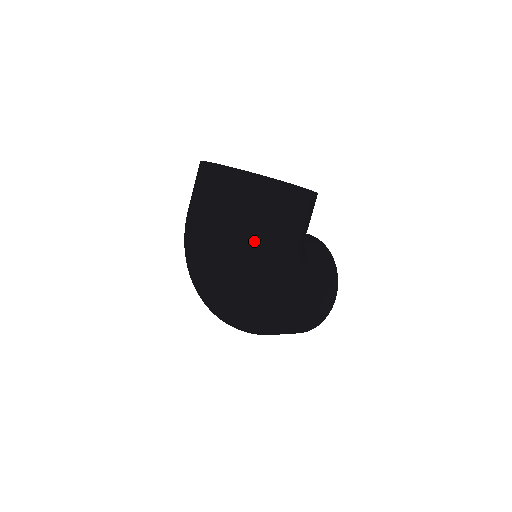
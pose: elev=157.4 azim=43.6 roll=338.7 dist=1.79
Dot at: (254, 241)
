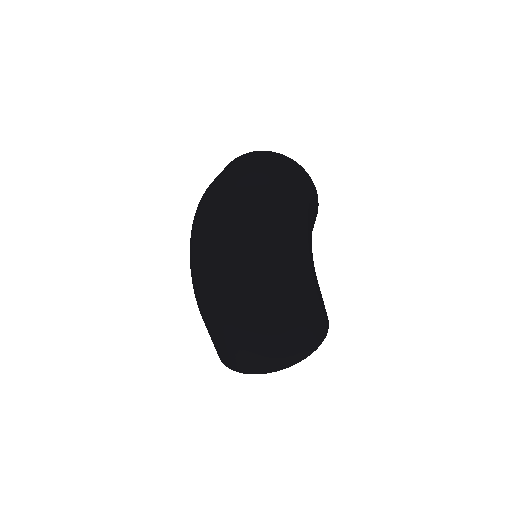
Dot at: (290, 183)
